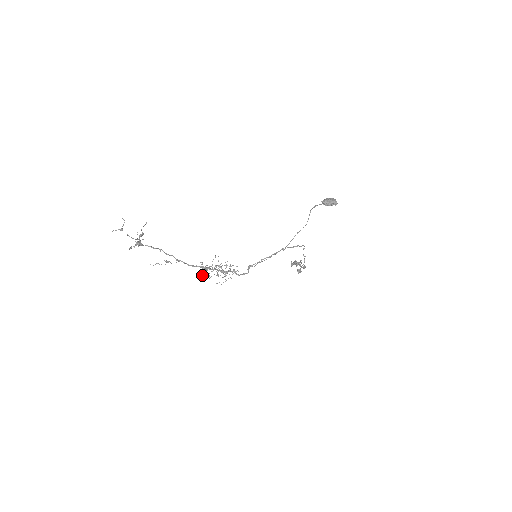
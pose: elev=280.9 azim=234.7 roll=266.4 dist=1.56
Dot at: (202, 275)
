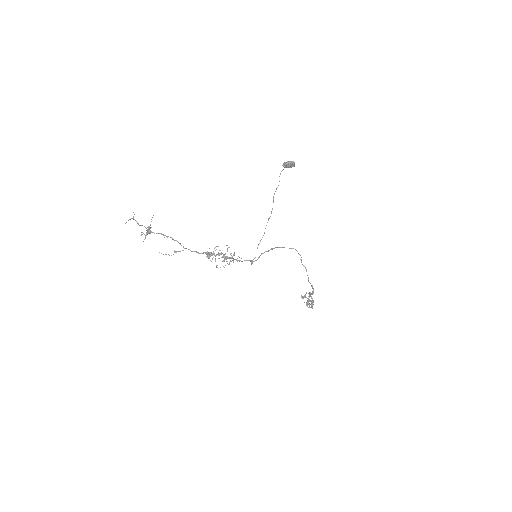
Dot at: (208, 258)
